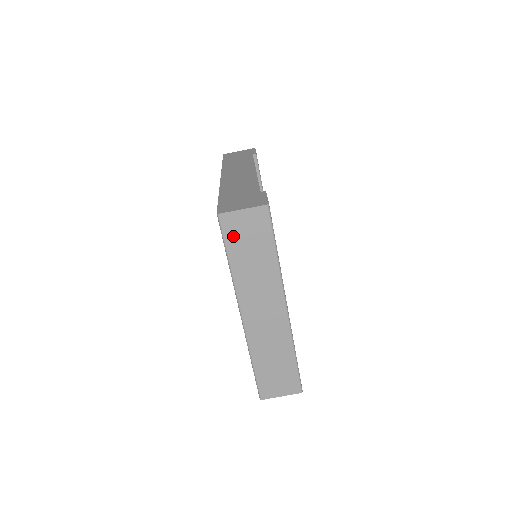
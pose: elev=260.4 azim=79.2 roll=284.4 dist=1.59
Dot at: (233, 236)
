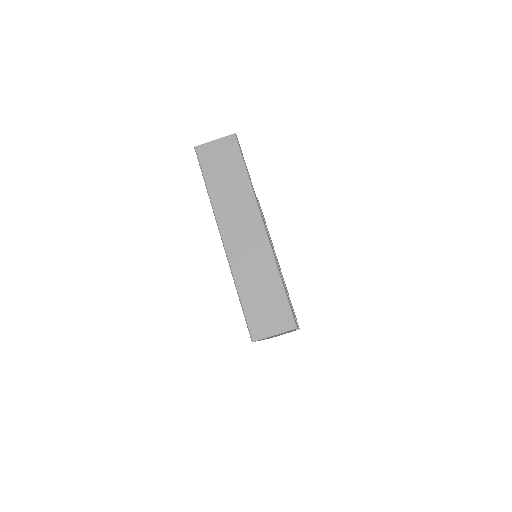
Dot at: (208, 163)
